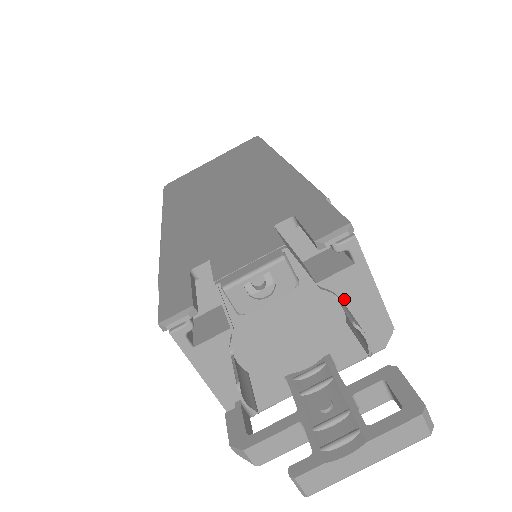
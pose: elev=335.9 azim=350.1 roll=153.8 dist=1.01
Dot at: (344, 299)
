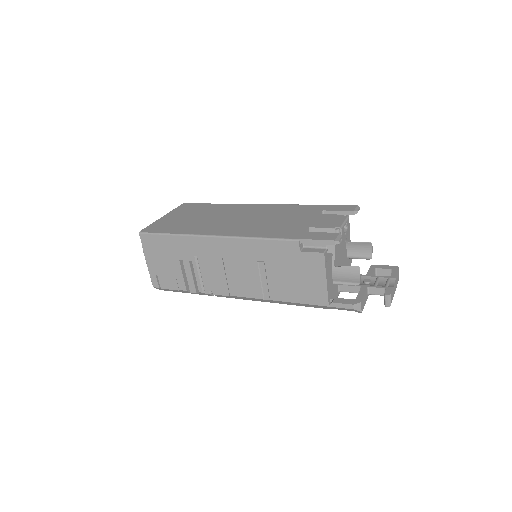
Dot at: (347, 244)
